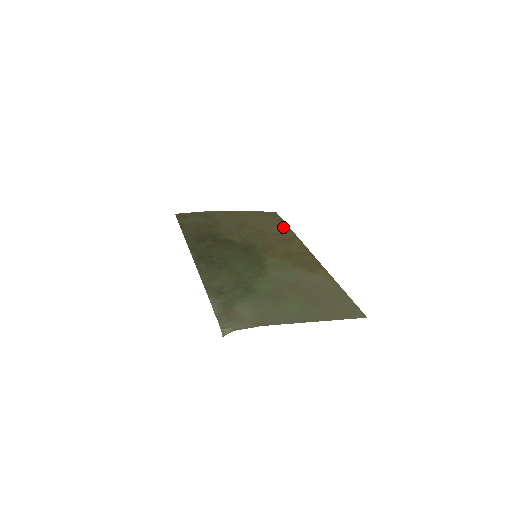
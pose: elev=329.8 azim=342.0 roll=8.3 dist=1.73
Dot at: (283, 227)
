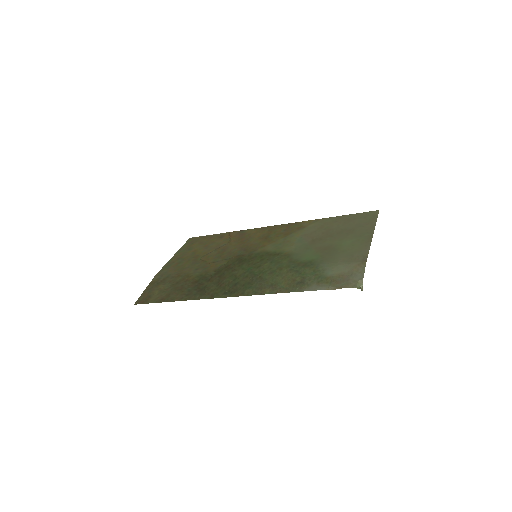
Dot at: (220, 236)
